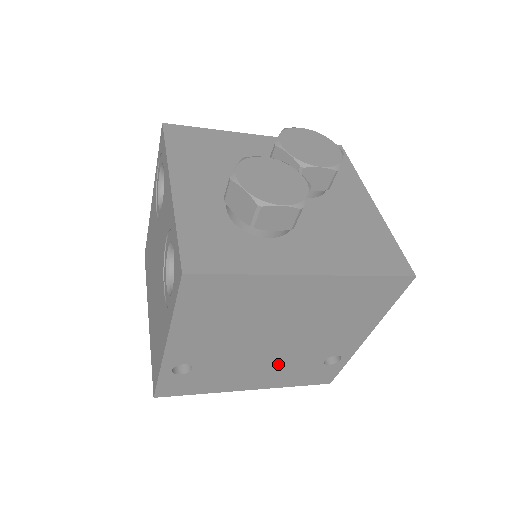
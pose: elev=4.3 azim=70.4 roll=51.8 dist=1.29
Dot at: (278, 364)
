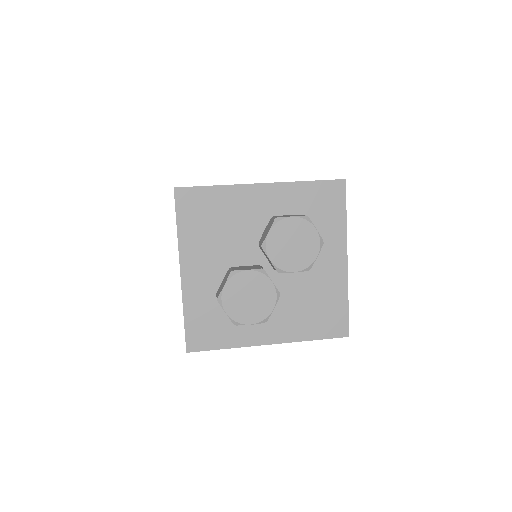
Dot at: occluded
